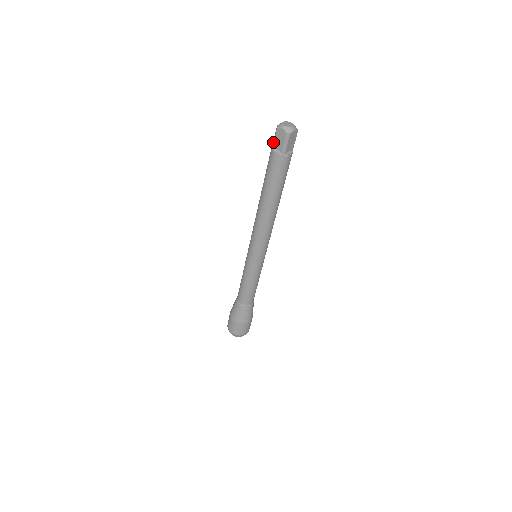
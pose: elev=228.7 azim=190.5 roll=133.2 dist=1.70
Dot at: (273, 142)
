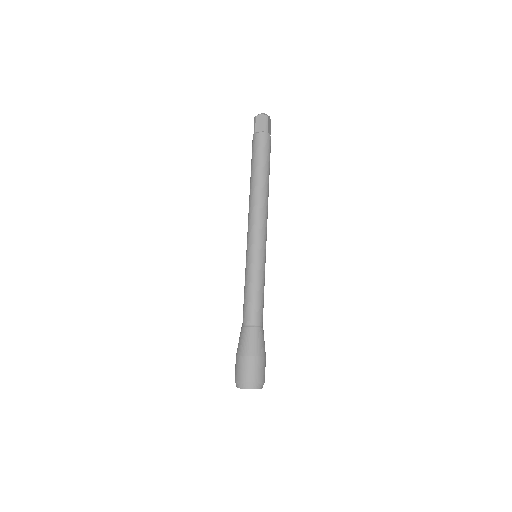
Dot at: (254, 129)
